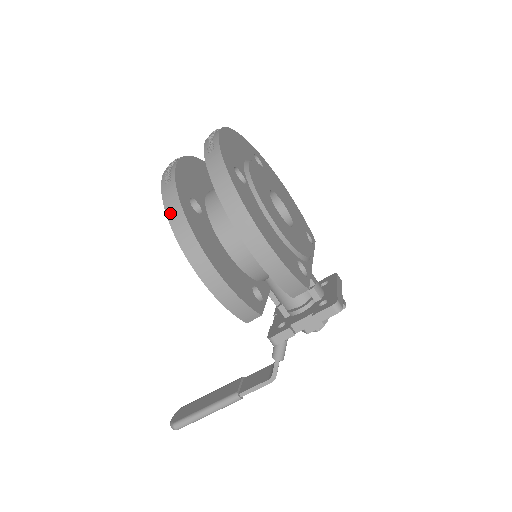
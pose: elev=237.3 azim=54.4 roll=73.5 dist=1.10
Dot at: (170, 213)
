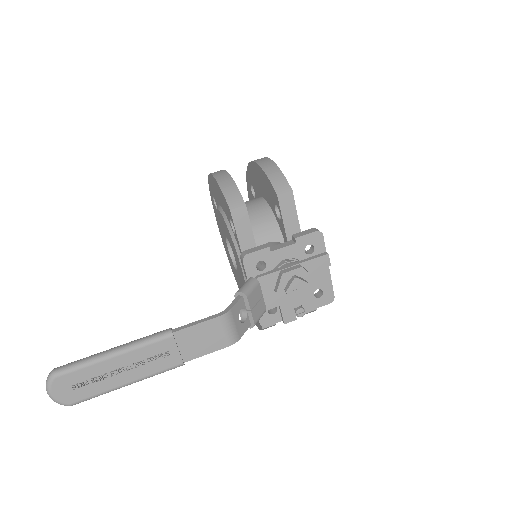
Dot at: occluded
